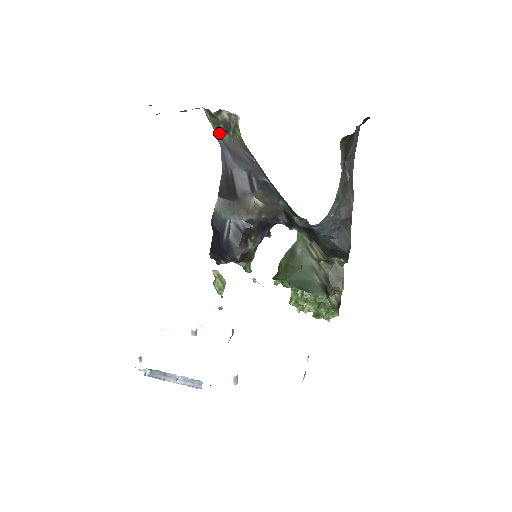
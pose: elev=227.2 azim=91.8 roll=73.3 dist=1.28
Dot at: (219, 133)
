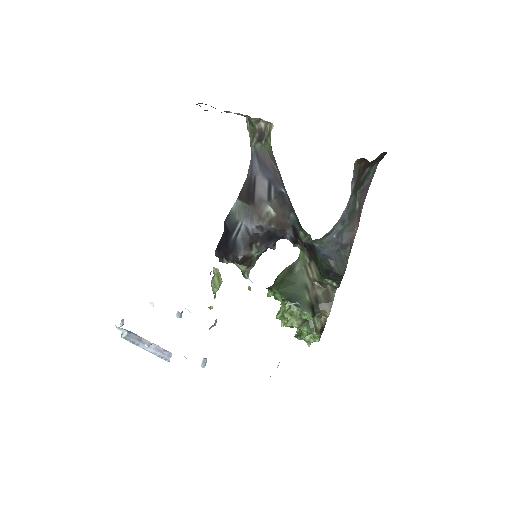
Dot at: (253, 141)
